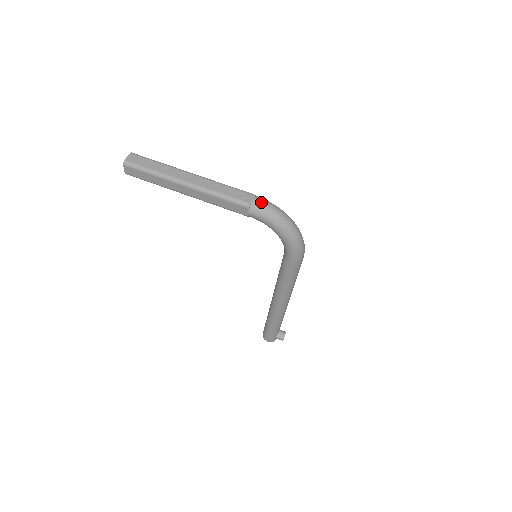
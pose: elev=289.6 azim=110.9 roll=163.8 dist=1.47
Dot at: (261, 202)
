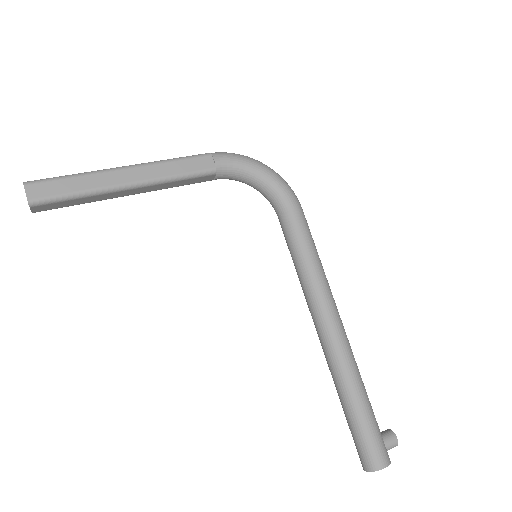
Dot at: occluded
